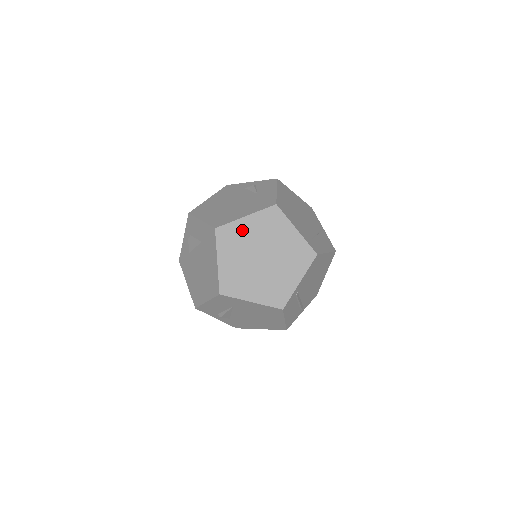
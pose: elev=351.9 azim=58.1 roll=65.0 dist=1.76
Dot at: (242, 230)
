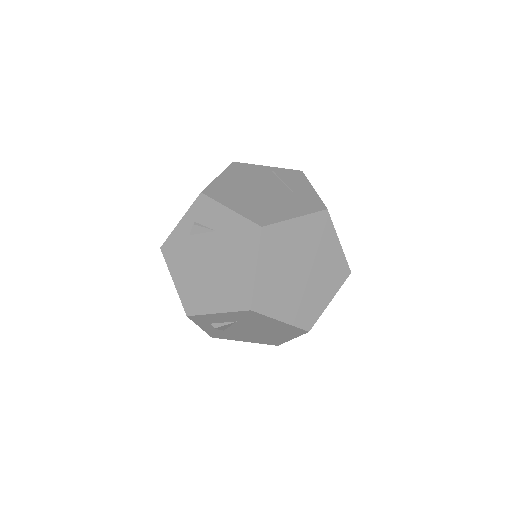
Dot at: (267, 280)
